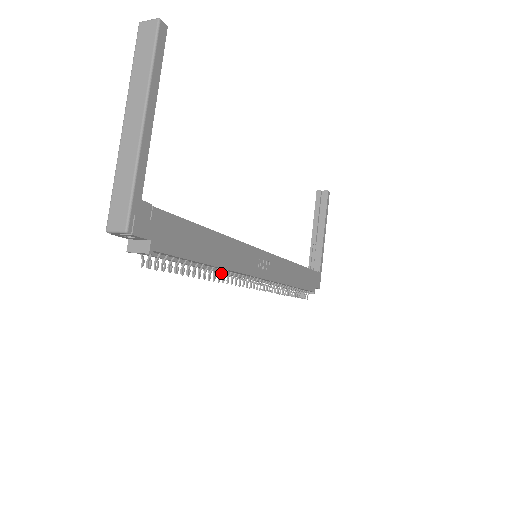
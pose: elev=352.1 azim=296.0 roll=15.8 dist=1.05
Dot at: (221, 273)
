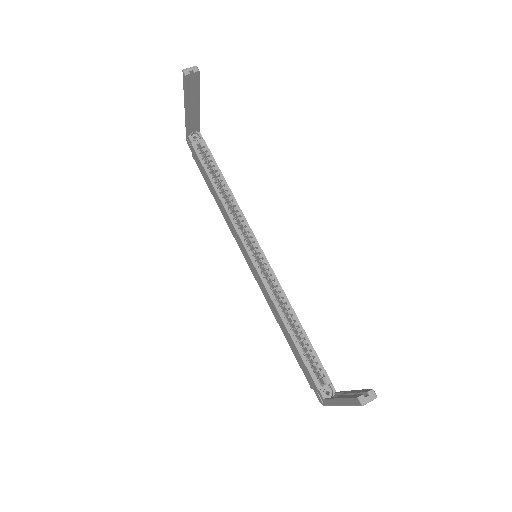
Dot at: occluded
